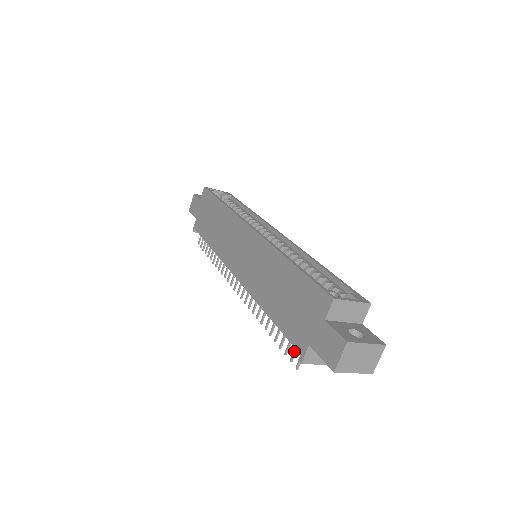
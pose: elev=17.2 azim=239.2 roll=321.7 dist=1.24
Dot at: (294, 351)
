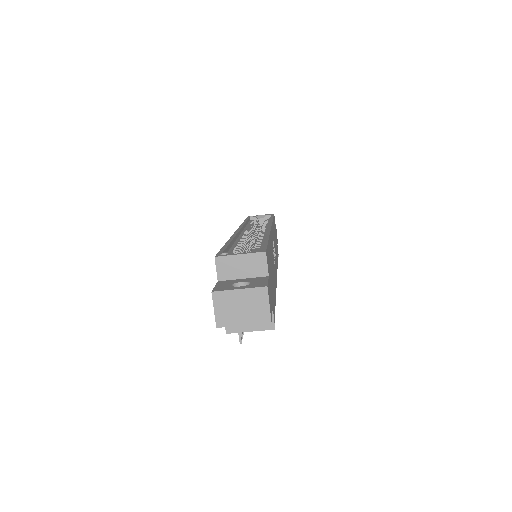
Dot at: occluded
